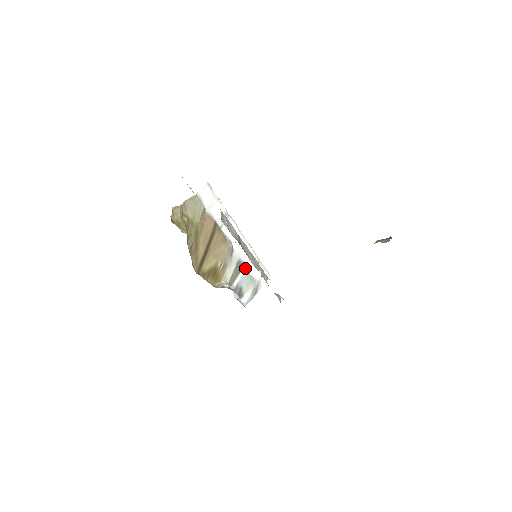
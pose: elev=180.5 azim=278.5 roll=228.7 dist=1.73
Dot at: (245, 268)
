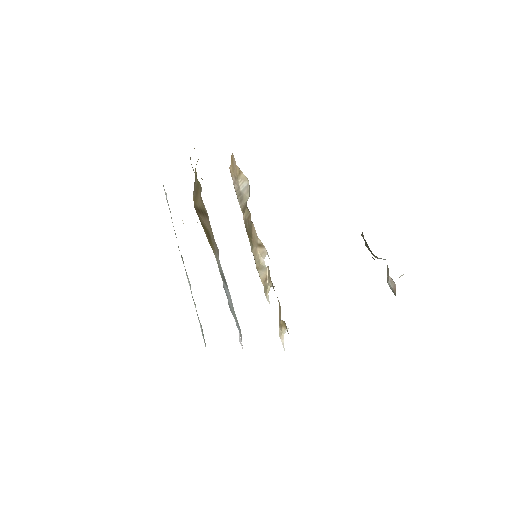
Dot at: (229, 292)
